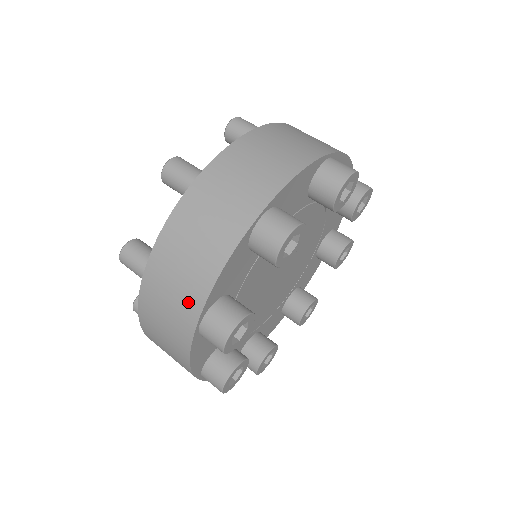
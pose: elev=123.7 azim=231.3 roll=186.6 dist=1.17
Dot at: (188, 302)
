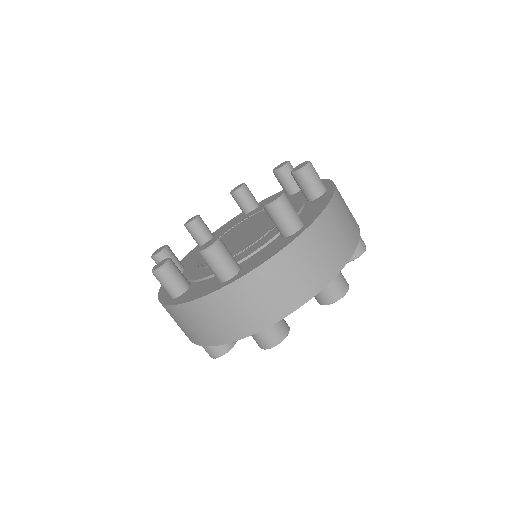
Dot at: (265, 315)
